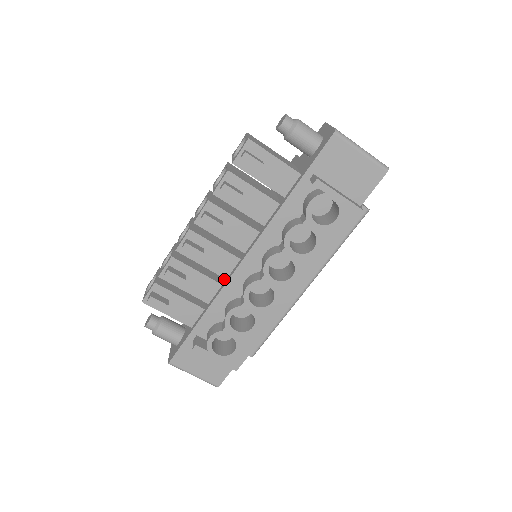
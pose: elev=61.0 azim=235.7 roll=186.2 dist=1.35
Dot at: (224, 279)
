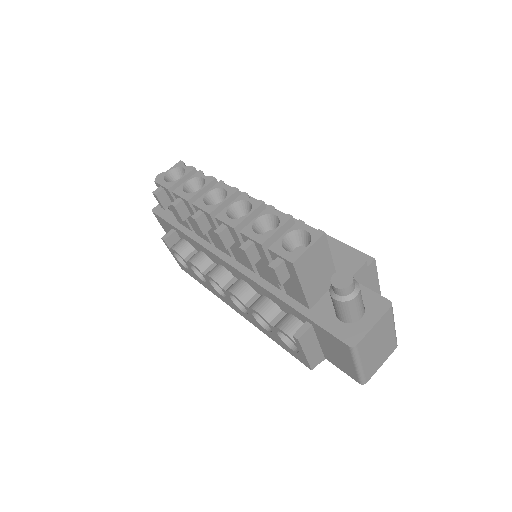
Dot at: occluded
